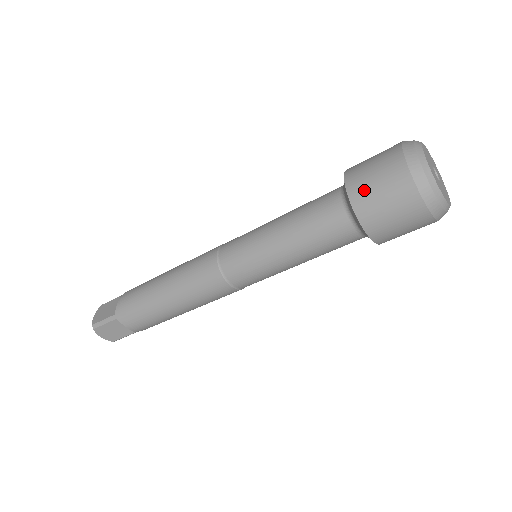
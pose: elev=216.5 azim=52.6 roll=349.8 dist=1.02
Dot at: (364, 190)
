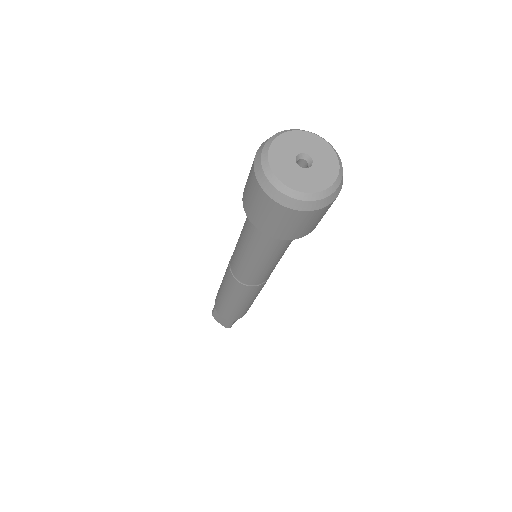
Dot at: (245, 187)
